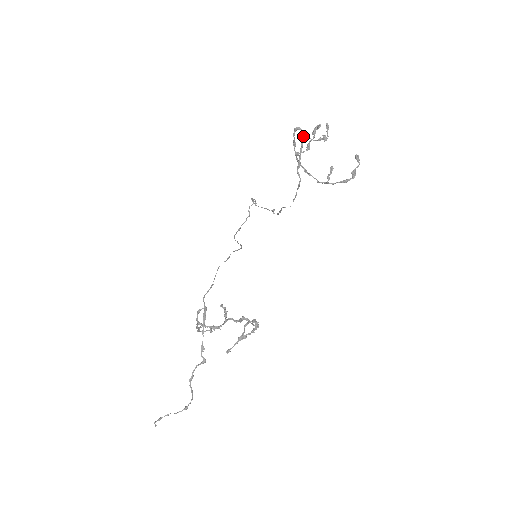
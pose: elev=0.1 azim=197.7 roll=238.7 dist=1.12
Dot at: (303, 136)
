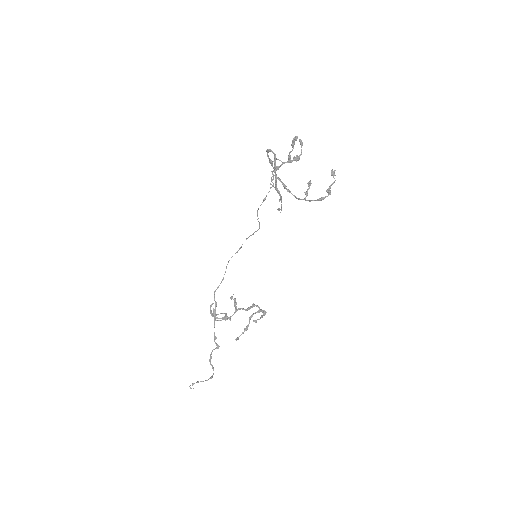
Dot at: (275, 158)
